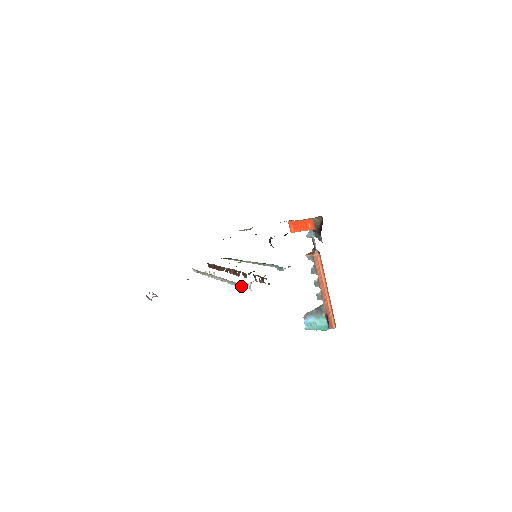
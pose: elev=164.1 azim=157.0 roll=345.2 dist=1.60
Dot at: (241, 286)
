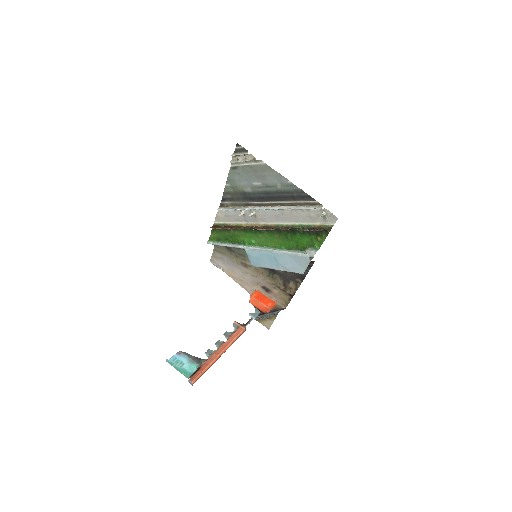
Dot at: occluded
